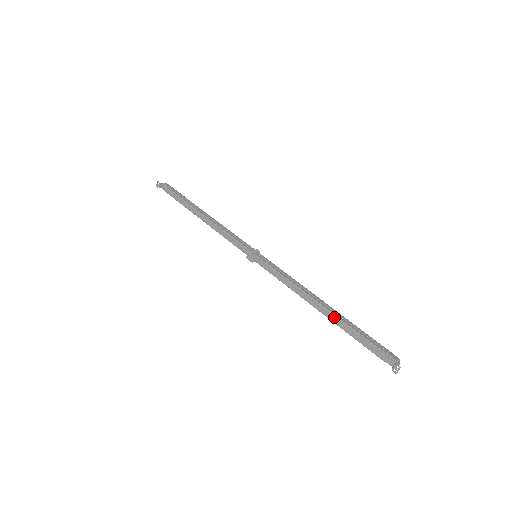
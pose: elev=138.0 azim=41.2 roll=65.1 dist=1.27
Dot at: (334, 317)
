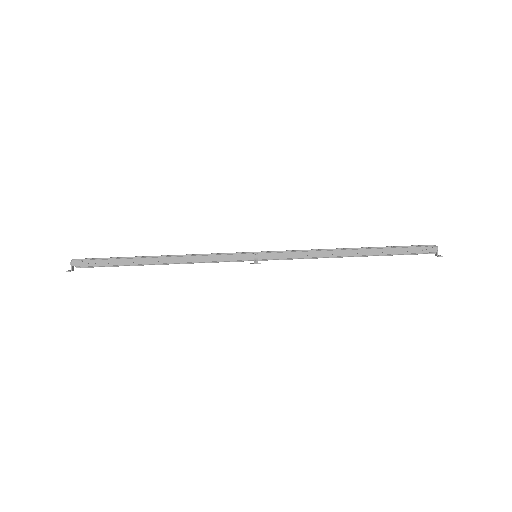
Dot at: occluded
